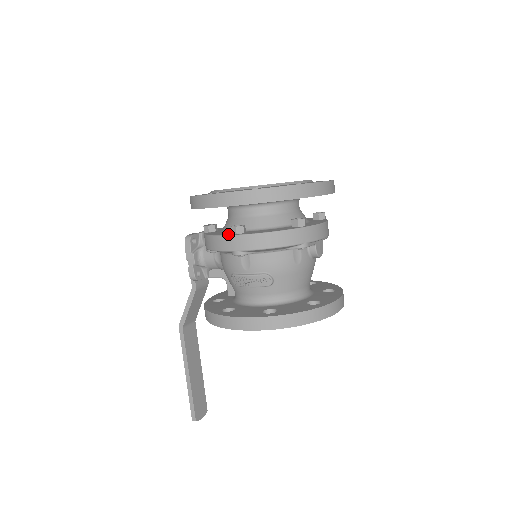
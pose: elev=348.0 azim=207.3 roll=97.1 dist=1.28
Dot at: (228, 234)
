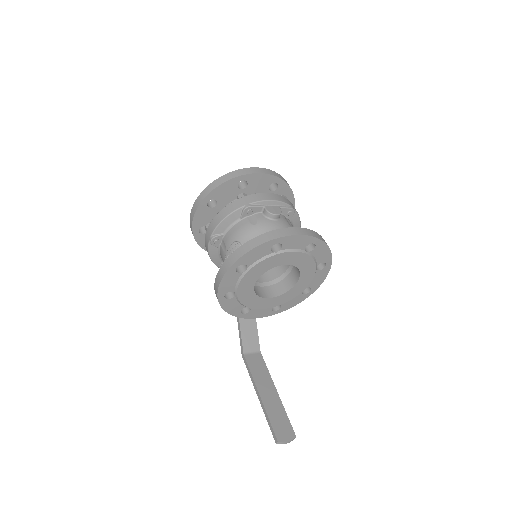
Dot at: occluded
